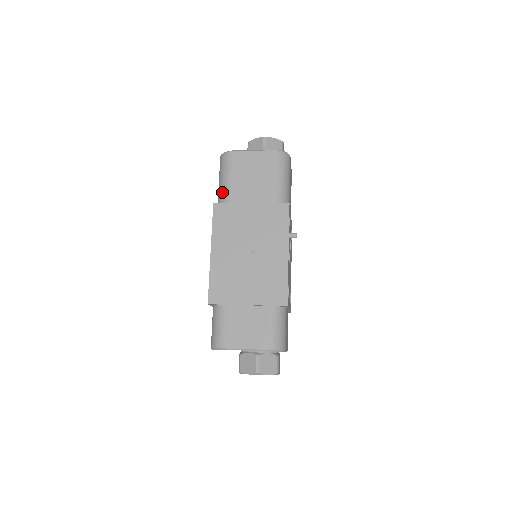
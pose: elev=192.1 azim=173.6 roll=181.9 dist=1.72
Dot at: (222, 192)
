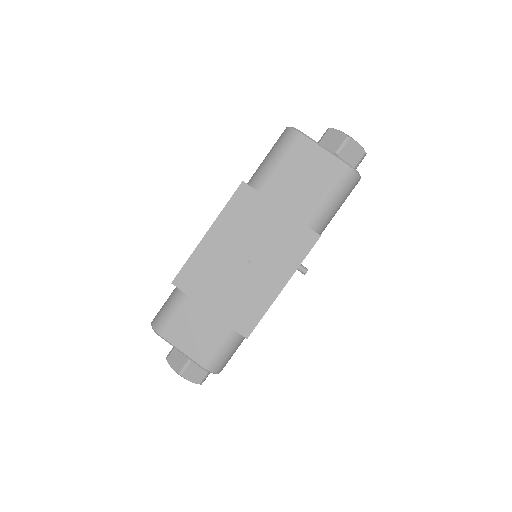
Dot at: (261, 172)
